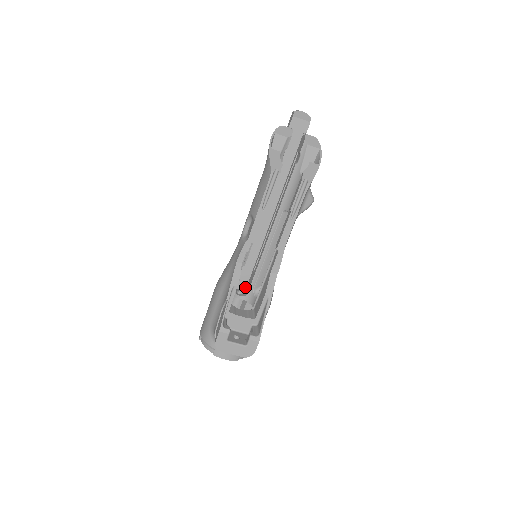
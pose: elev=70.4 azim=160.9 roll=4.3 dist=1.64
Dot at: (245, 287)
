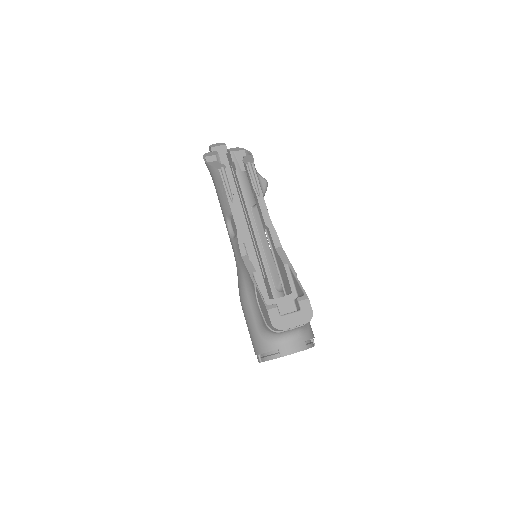
Dot at: occluded
